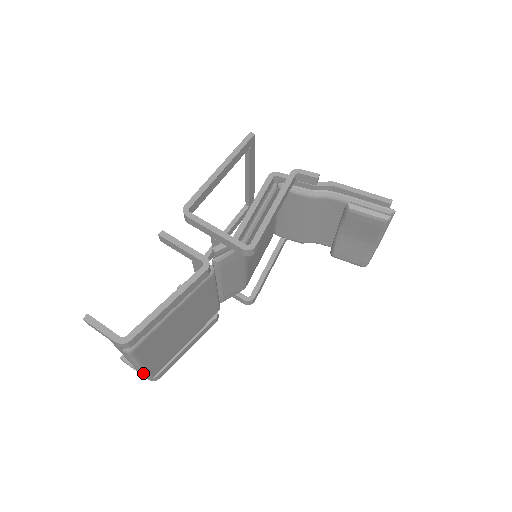
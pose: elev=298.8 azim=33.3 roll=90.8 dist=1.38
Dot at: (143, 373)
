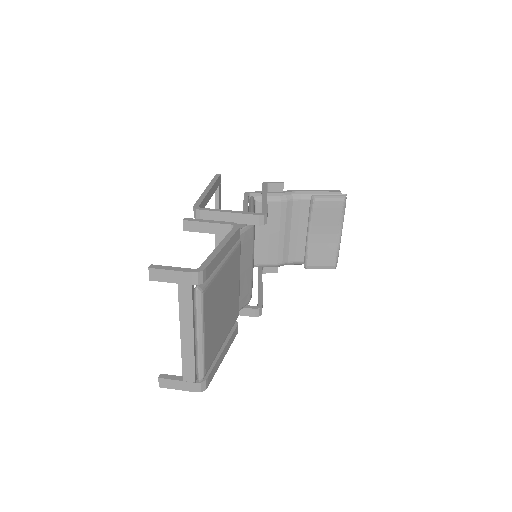
Dot at: (199, 360)
